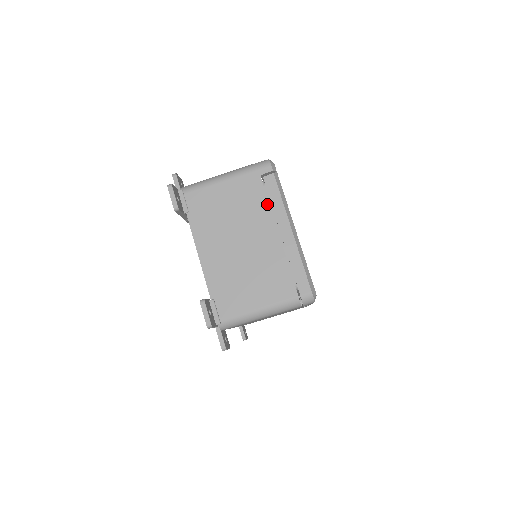
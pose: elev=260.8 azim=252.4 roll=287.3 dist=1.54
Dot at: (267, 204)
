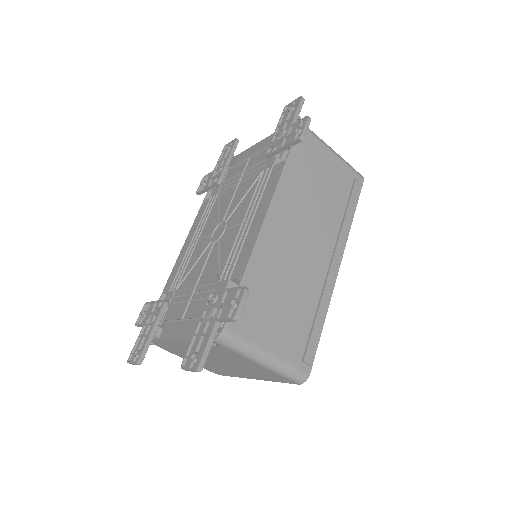
Dot at: (260, 376)
